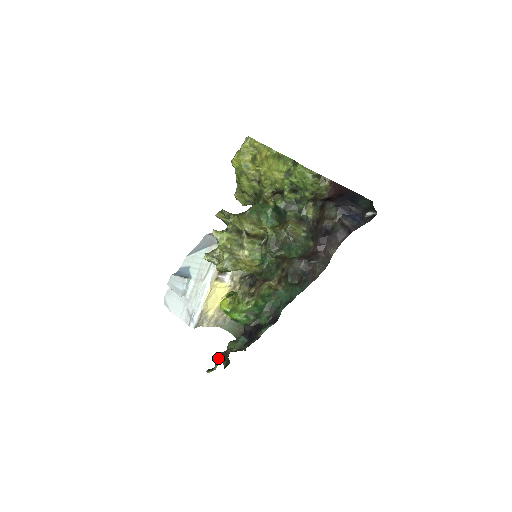
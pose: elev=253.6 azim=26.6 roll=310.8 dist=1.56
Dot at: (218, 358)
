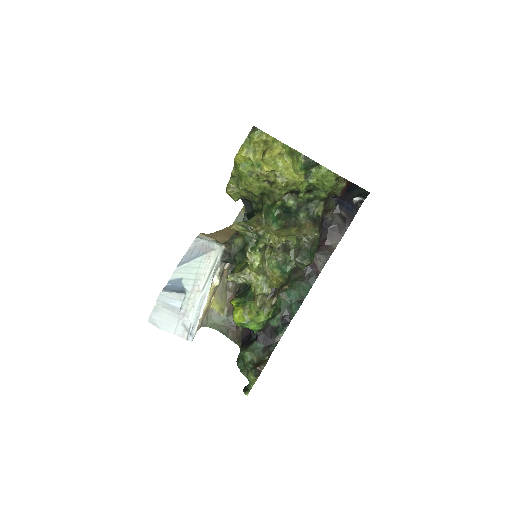
Dot at: (255, 378)
